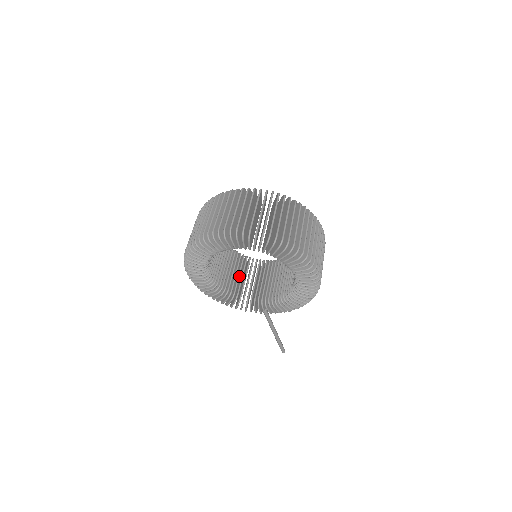
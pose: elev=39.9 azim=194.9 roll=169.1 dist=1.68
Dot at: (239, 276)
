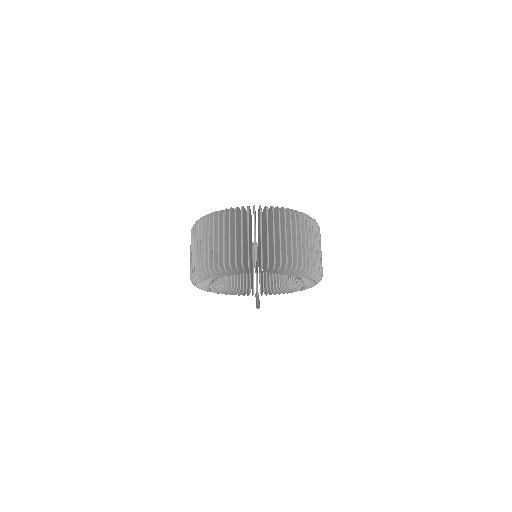
Dot at: occluded
